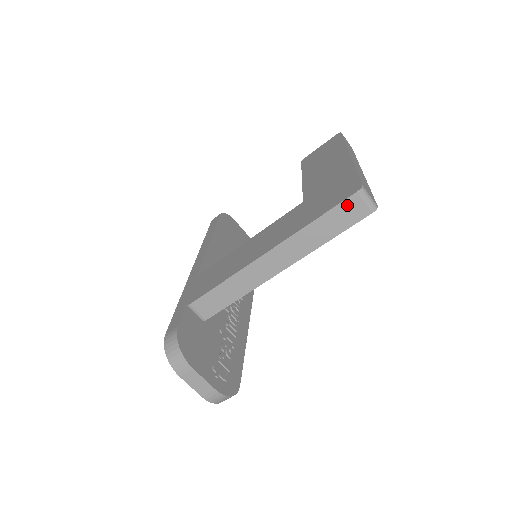
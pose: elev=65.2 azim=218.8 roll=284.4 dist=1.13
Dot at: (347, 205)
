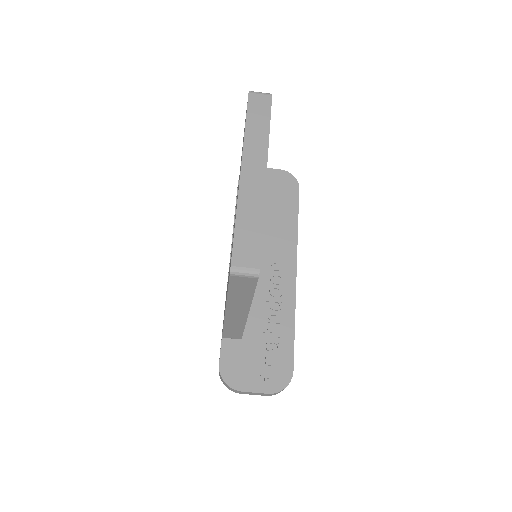
Dot at: (235, 282)
